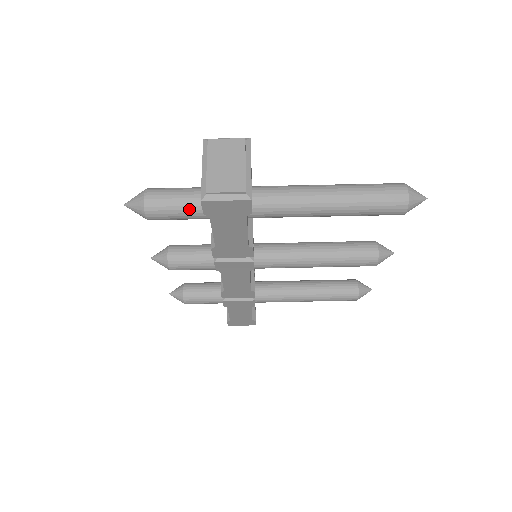
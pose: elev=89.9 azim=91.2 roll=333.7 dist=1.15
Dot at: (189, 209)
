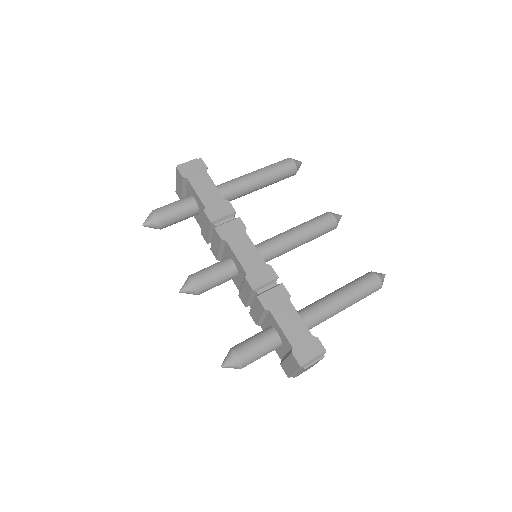
Dot at: (179, 201)
